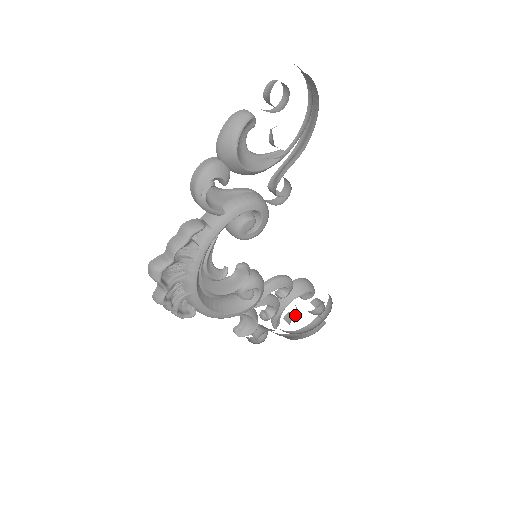
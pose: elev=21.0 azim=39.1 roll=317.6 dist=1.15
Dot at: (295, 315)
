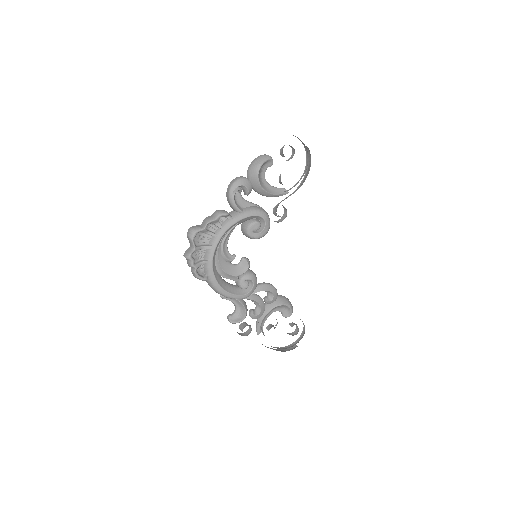
Dot at: occluded
